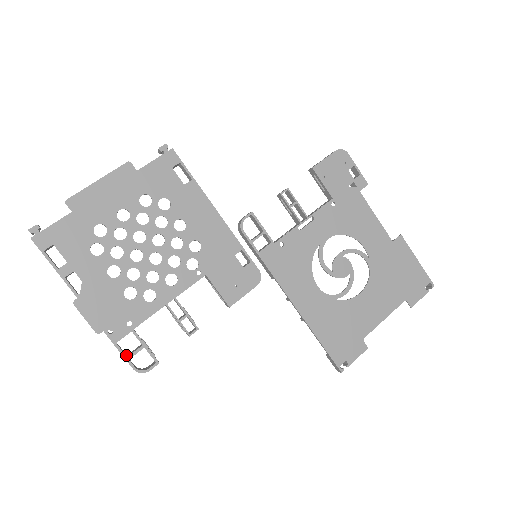
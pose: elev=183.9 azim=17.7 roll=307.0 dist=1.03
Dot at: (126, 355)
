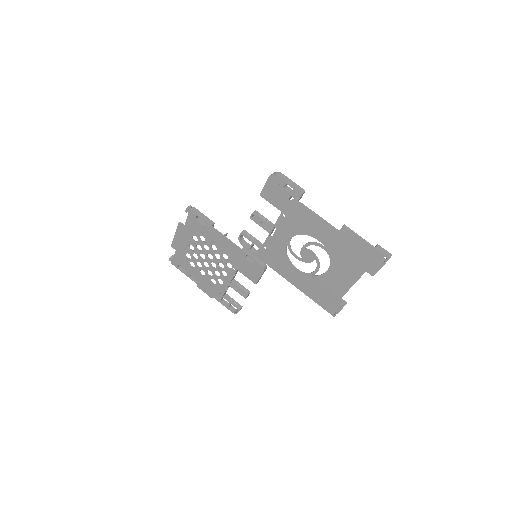
Dot at: occluded
